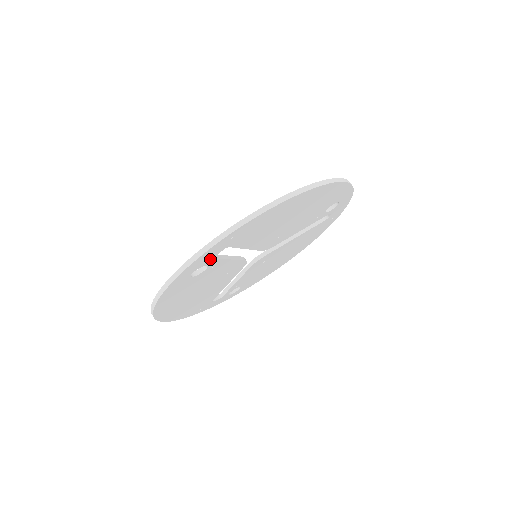
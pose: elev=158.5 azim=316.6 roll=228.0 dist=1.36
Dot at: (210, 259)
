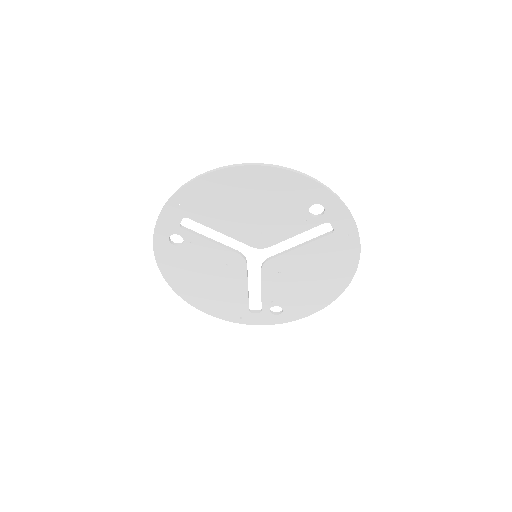
Dot at: (177, 227)
